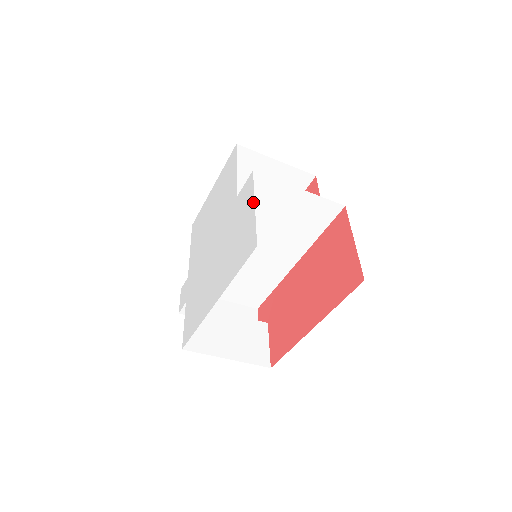
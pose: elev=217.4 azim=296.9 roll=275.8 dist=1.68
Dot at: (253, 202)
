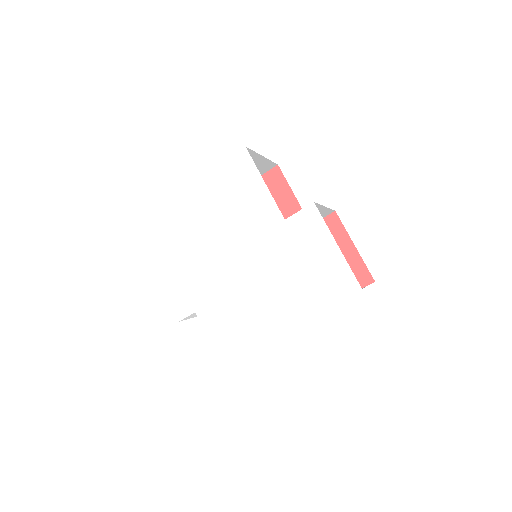
Dot at: (333, 240)
